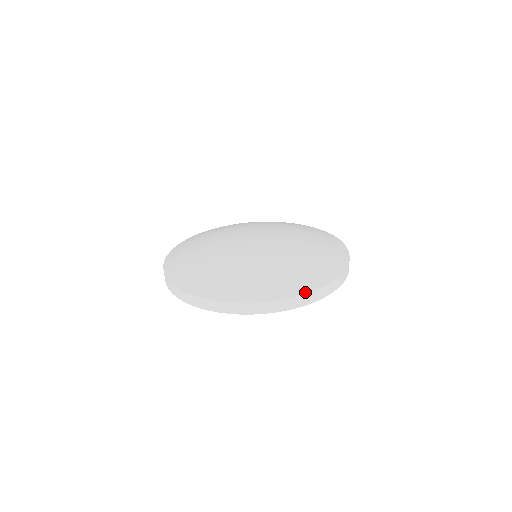
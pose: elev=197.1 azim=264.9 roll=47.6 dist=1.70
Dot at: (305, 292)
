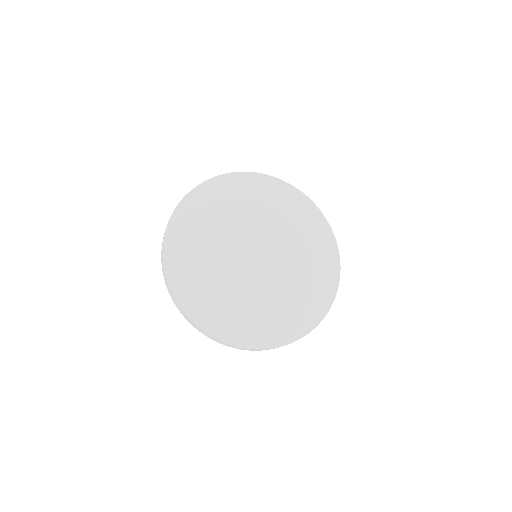
Dot at: (314, 327)
